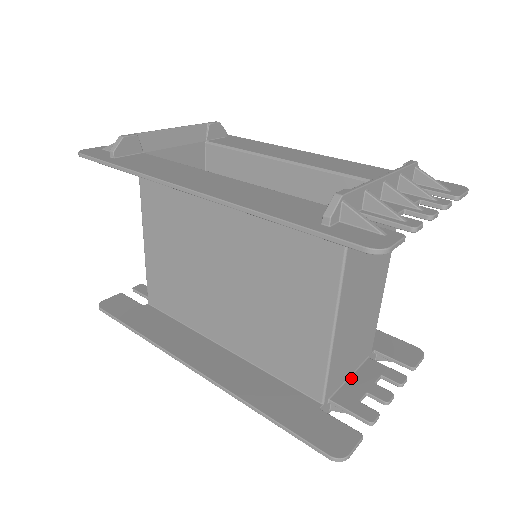
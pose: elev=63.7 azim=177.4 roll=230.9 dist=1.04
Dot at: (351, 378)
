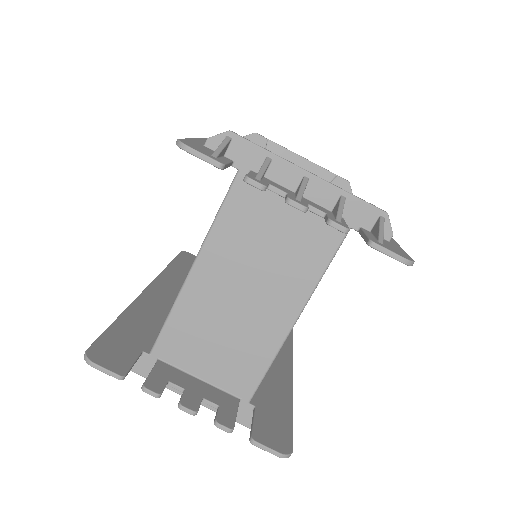
Dot at: (198, 379)
